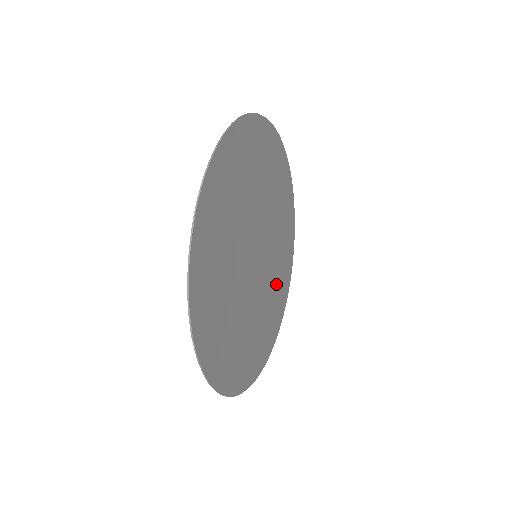
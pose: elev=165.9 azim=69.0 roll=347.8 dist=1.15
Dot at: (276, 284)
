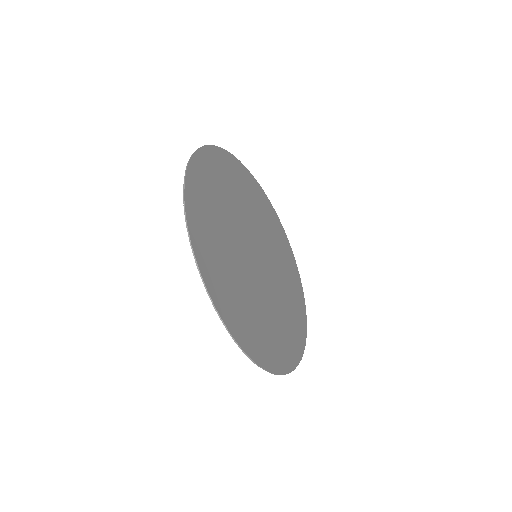
Dot at: (287, 306)
